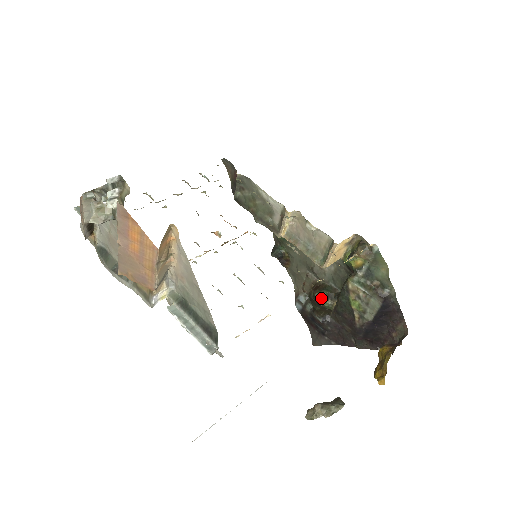
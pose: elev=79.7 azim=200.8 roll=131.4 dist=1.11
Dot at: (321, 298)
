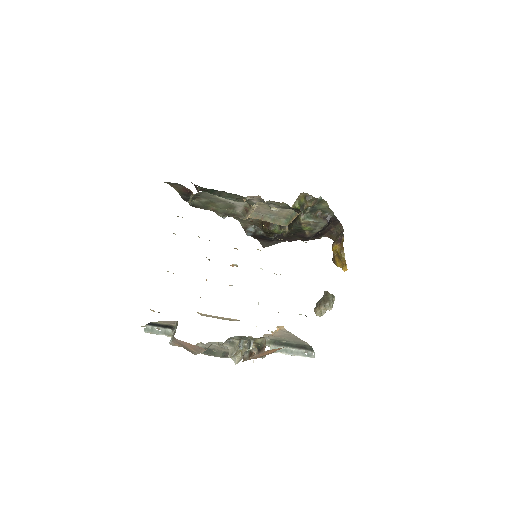
Dot at: (276, 231)
